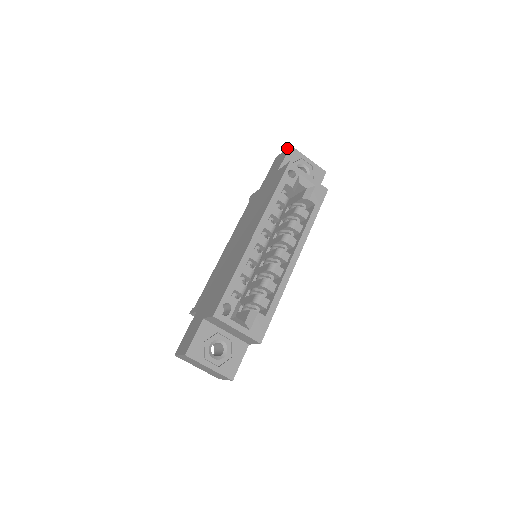
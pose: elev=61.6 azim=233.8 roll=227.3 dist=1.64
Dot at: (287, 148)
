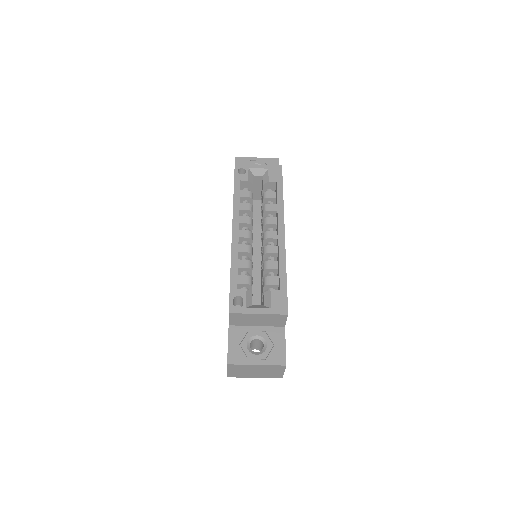
Dot at: occluded
